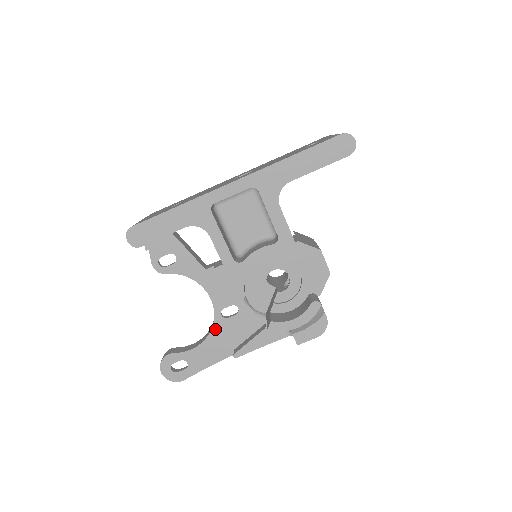
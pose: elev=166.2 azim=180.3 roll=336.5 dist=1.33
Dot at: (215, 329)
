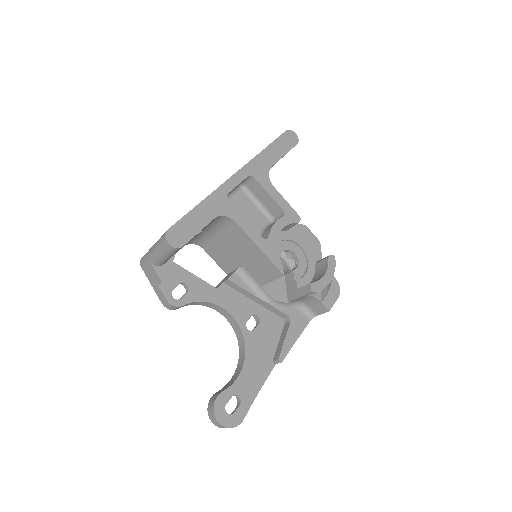
Dot at: (248, 346)
